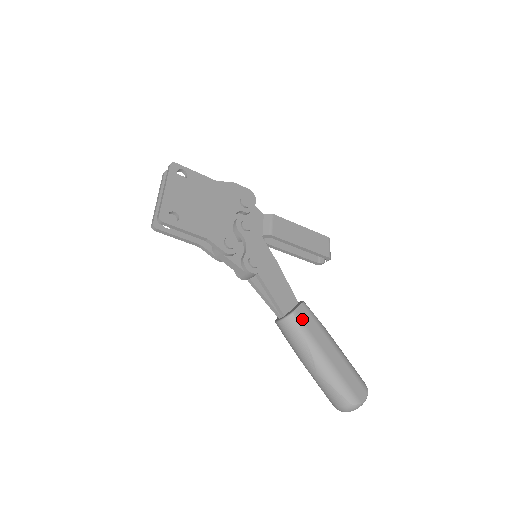
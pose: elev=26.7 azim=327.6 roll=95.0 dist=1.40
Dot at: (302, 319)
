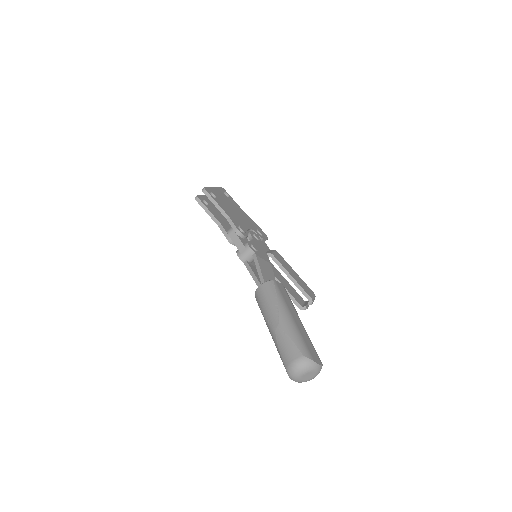
Dot at: (279, 288)
